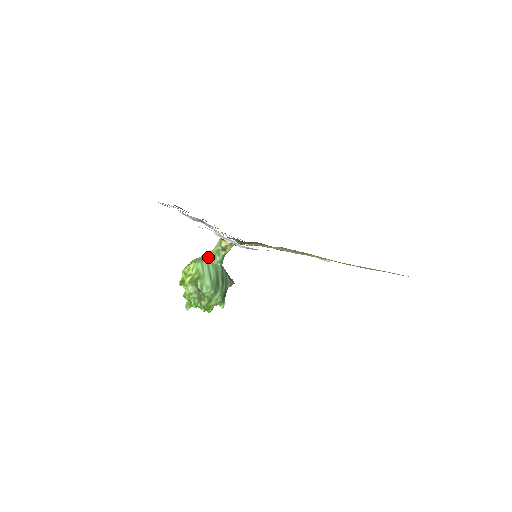
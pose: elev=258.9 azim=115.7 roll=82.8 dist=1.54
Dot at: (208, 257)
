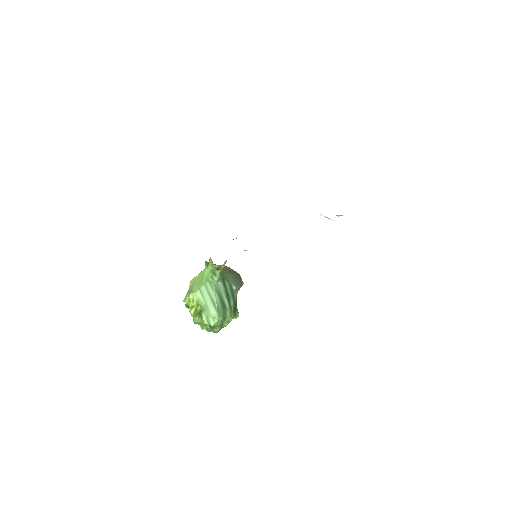
Dot at: (205, 279)
